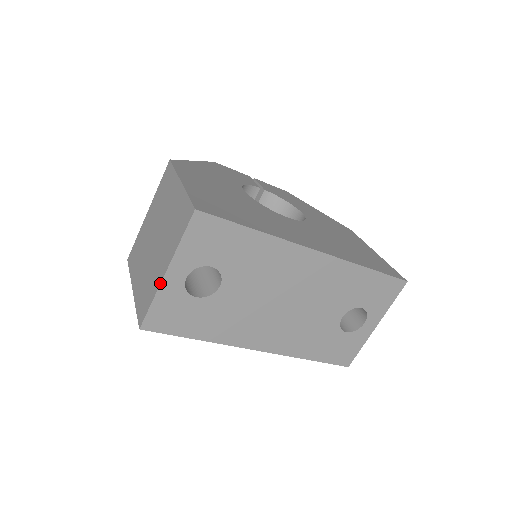
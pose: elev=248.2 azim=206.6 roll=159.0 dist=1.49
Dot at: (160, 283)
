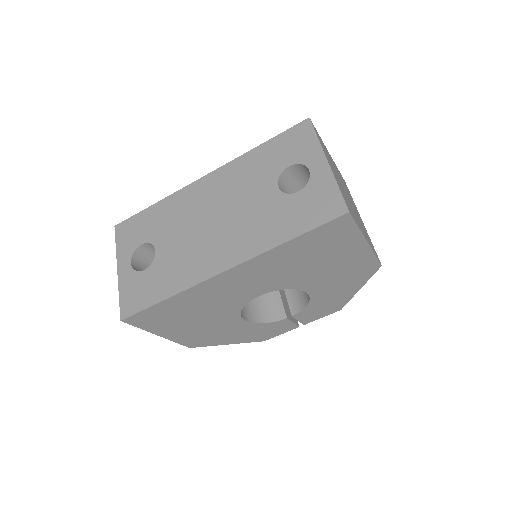
Dot at: (118, 279)
